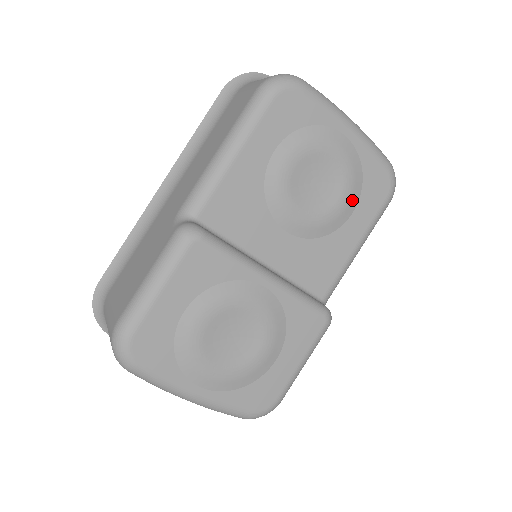
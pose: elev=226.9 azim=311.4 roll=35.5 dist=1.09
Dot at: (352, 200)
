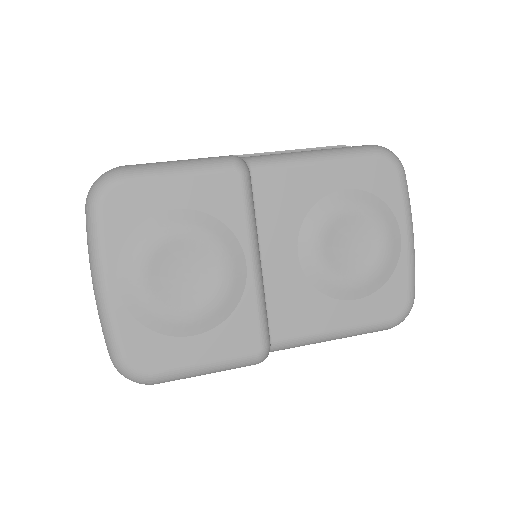
Dot at: (365, 288)
